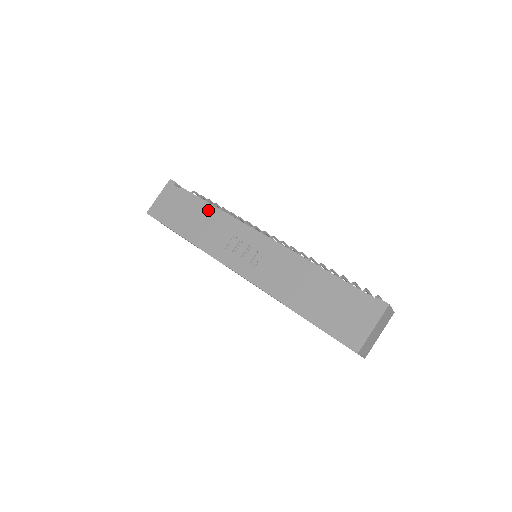
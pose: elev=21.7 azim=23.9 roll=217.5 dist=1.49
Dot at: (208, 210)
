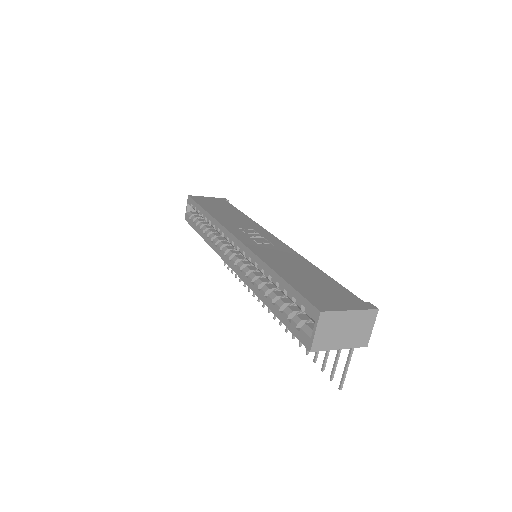
Dot at: (243, 215)
